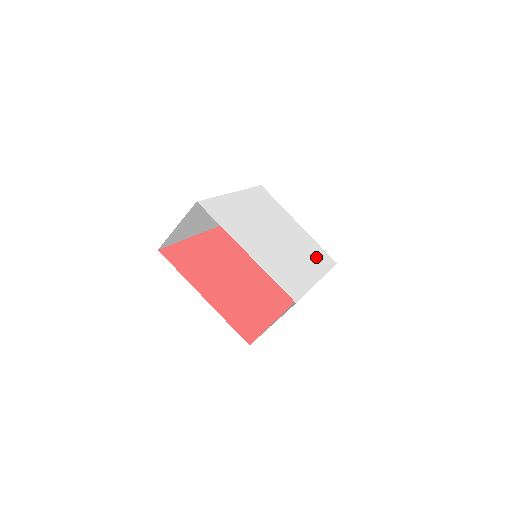
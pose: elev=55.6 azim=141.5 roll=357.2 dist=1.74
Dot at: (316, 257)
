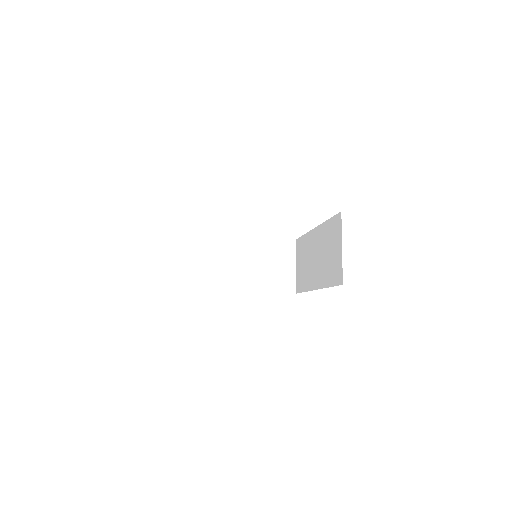
Dot at: occluded
